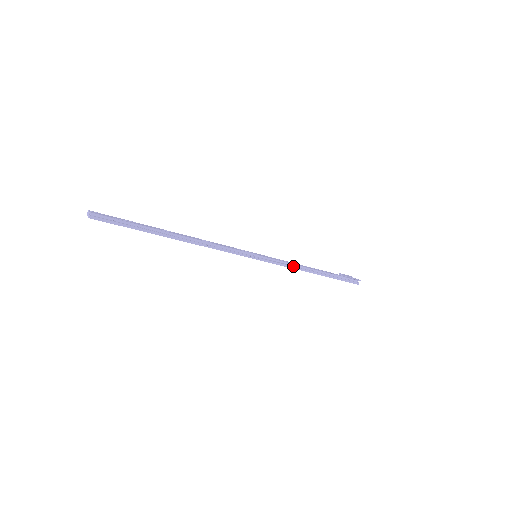
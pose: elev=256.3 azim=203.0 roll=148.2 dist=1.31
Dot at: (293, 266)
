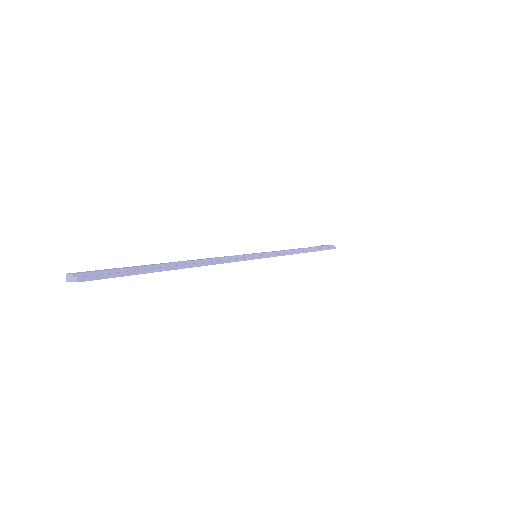
Dot at: (289, 252)
